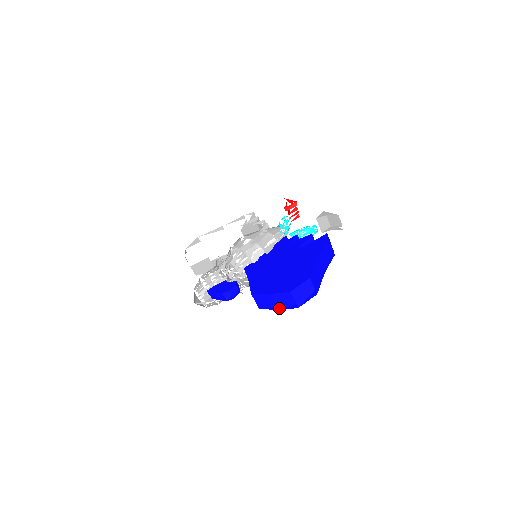
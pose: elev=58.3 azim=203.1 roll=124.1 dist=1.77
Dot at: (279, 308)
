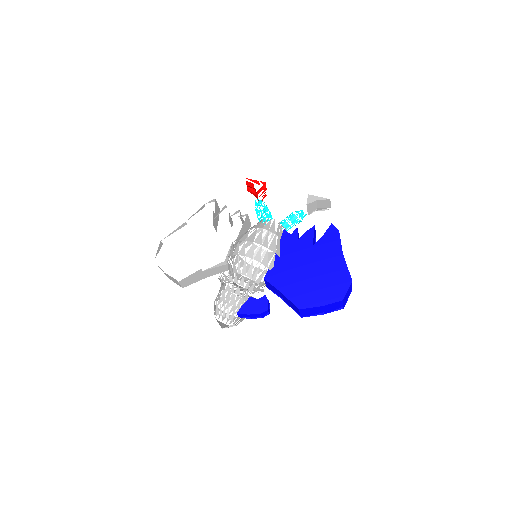
Dot at: (325, 313)
